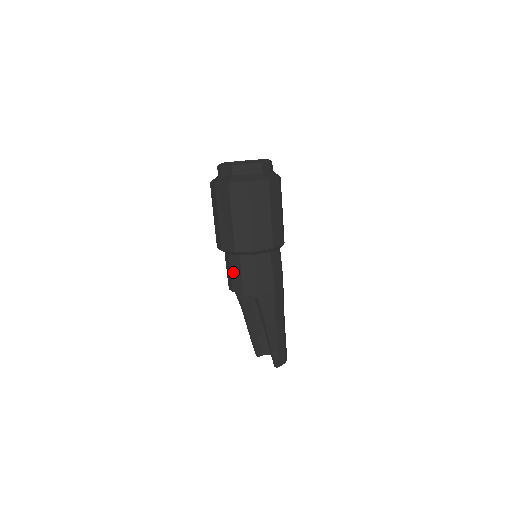
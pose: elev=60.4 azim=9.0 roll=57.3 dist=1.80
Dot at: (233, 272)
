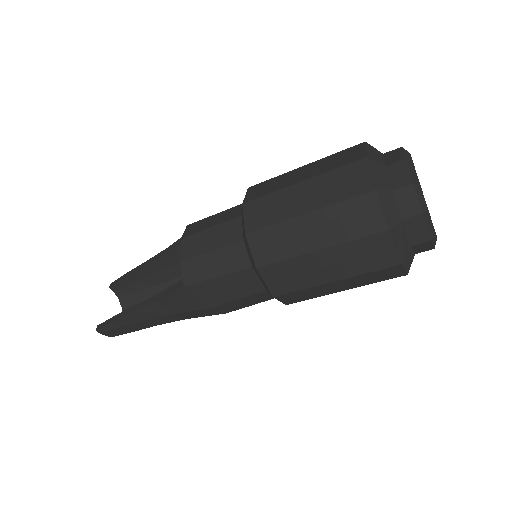
Dot at: (213, 232)
